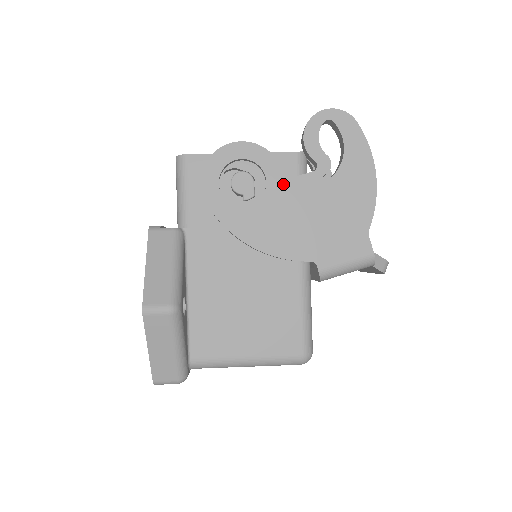
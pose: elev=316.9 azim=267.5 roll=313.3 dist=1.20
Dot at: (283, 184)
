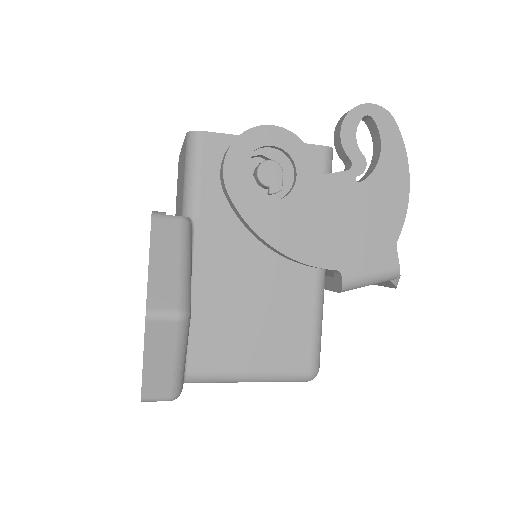
Dot at: (314, 180)
